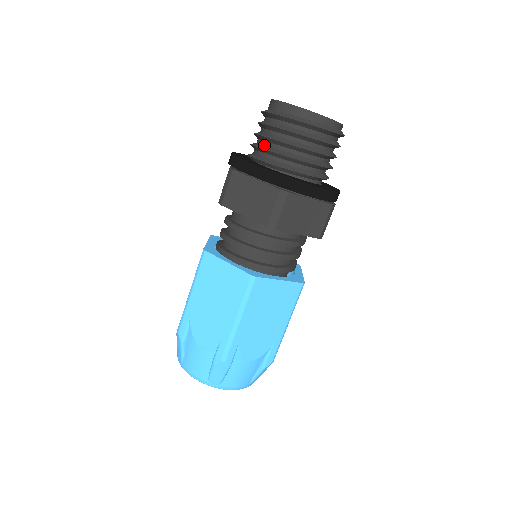
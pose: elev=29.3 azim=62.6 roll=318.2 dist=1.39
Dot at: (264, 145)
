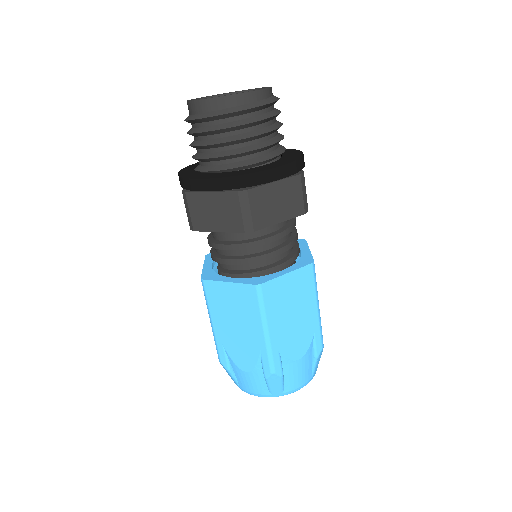
Dot at: (244, 148)
